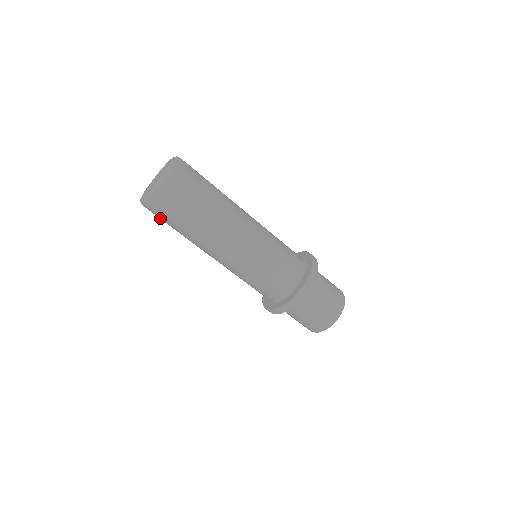
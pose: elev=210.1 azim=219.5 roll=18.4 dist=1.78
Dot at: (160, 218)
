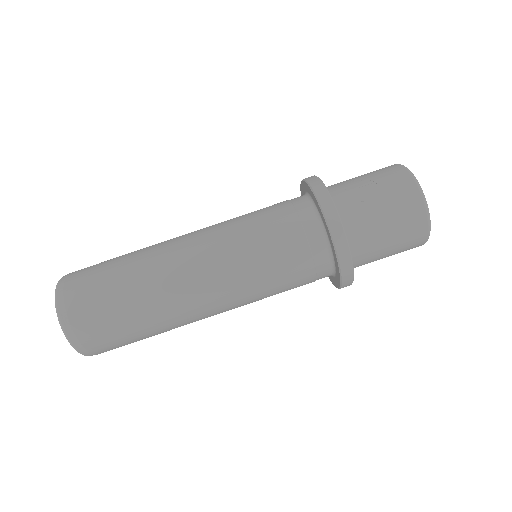
Dot at: occluded
